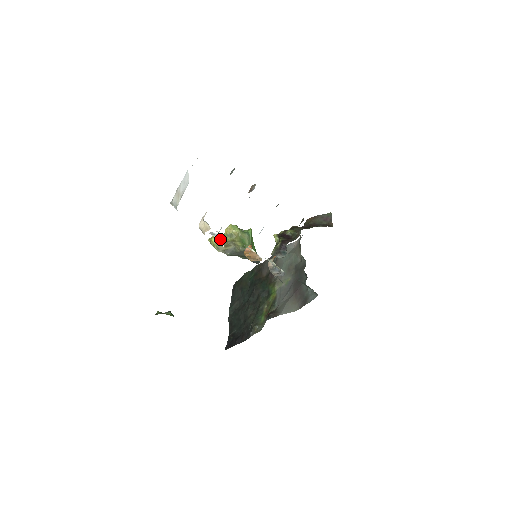
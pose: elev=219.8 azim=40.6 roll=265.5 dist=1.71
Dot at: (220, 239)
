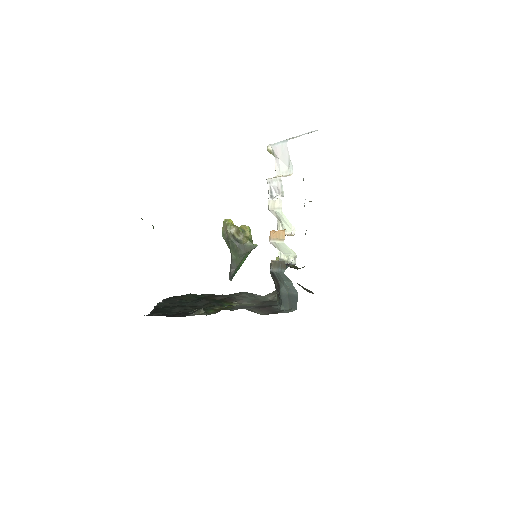
Dot at: (276, 197)
